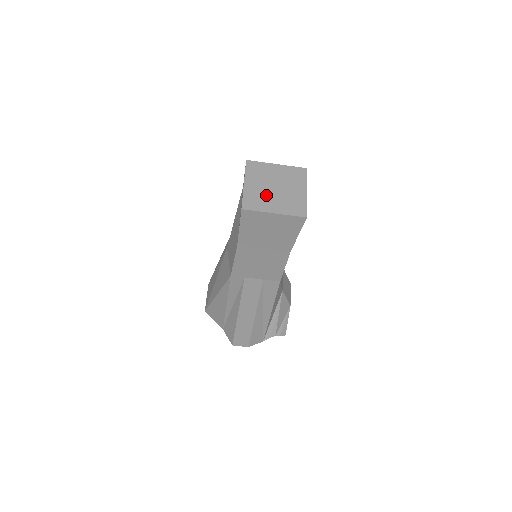
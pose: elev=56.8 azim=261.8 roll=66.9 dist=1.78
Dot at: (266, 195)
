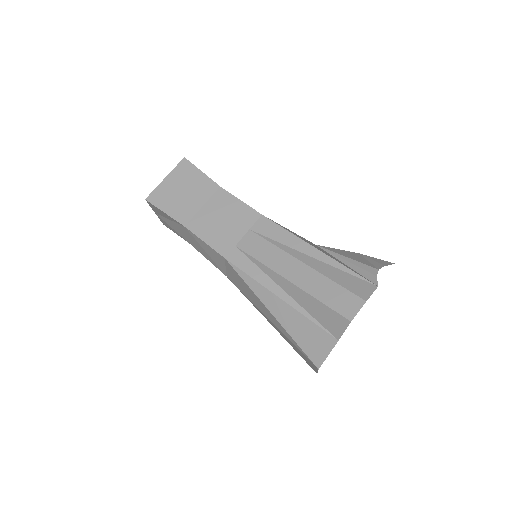
Dot at: occluded
